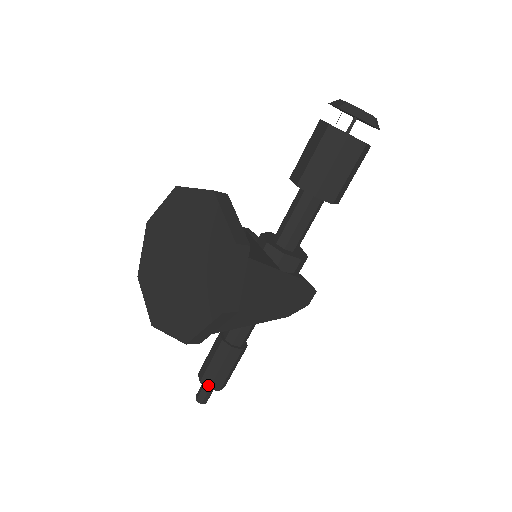
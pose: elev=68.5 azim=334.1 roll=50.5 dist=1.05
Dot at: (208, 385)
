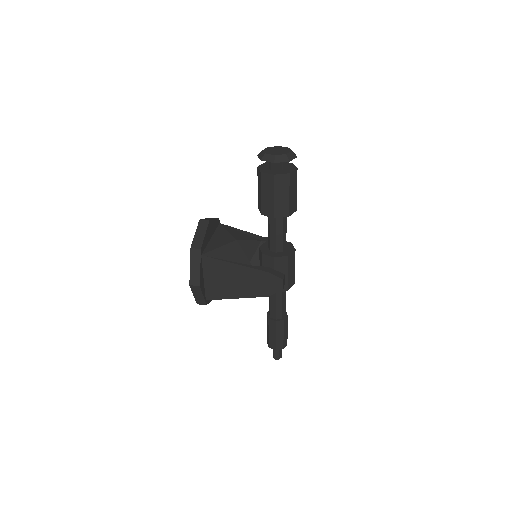
Dot at: (268, 344)
